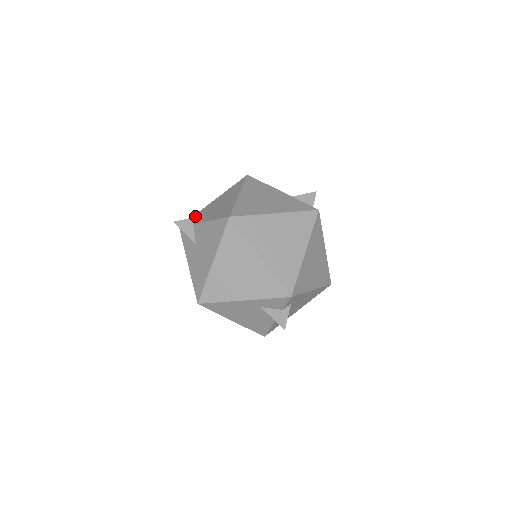
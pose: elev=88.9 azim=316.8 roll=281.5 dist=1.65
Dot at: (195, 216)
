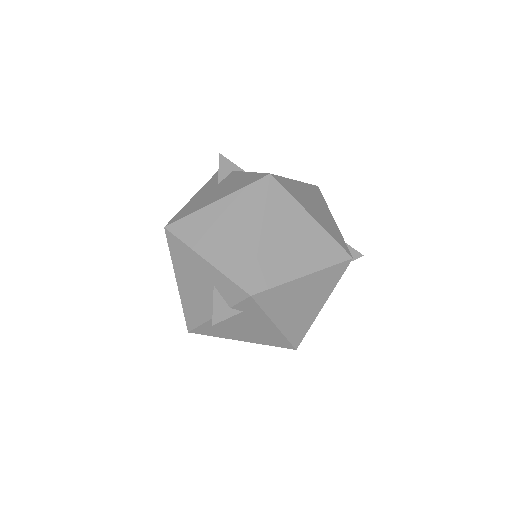
Dot at: occluded
